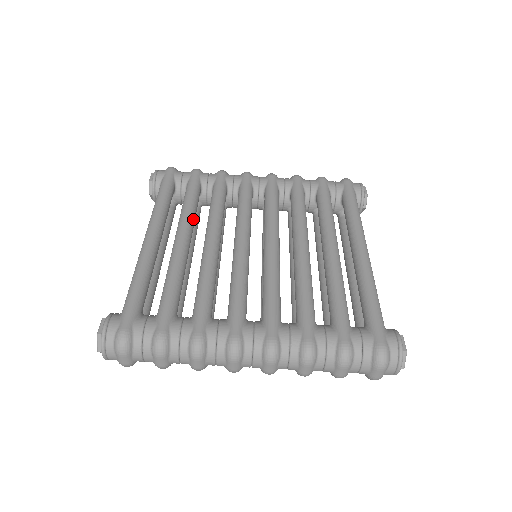
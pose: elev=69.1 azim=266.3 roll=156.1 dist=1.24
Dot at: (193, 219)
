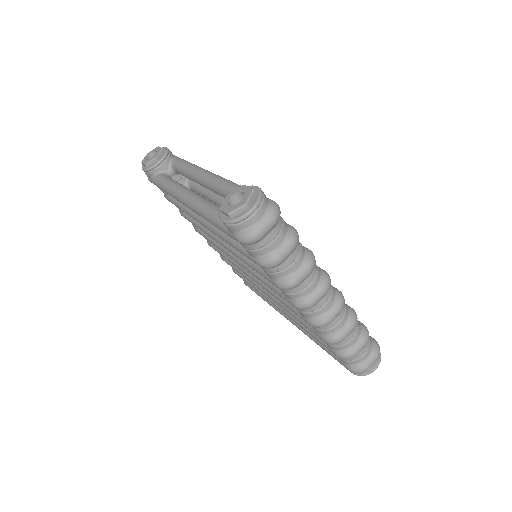
Dot at: occluded
